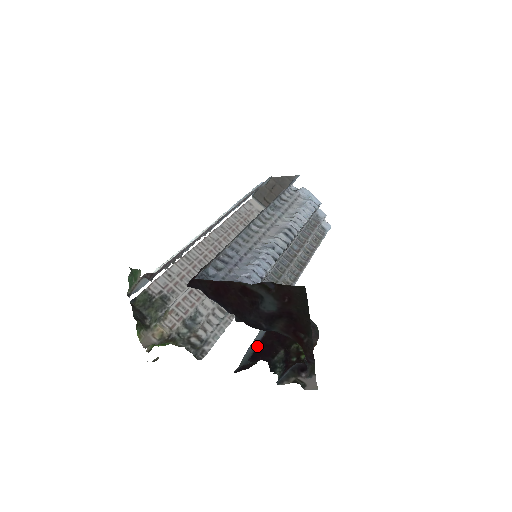
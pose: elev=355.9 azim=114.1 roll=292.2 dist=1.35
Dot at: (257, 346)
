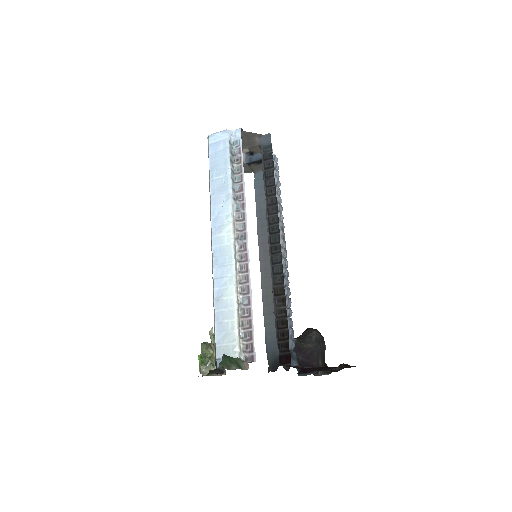
Dot at: occluded
